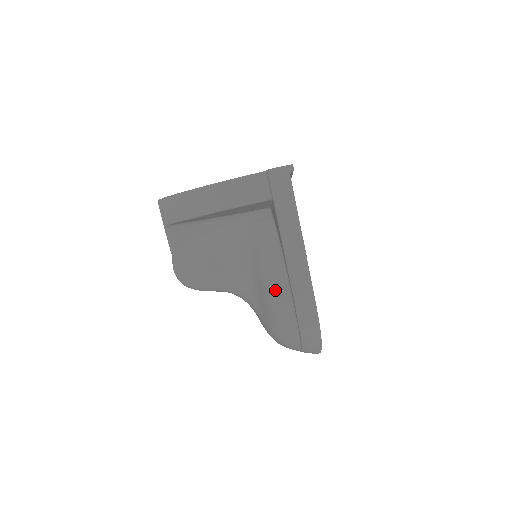
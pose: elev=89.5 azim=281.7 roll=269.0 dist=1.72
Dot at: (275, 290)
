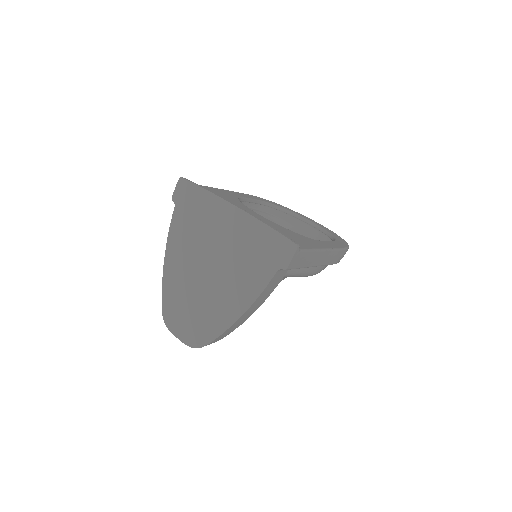
Dot at: (318, 272)
